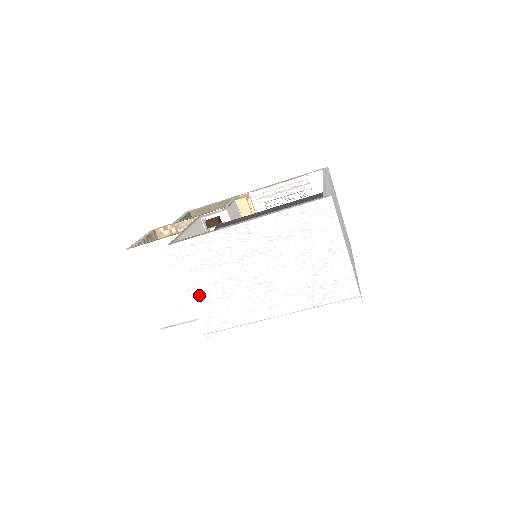
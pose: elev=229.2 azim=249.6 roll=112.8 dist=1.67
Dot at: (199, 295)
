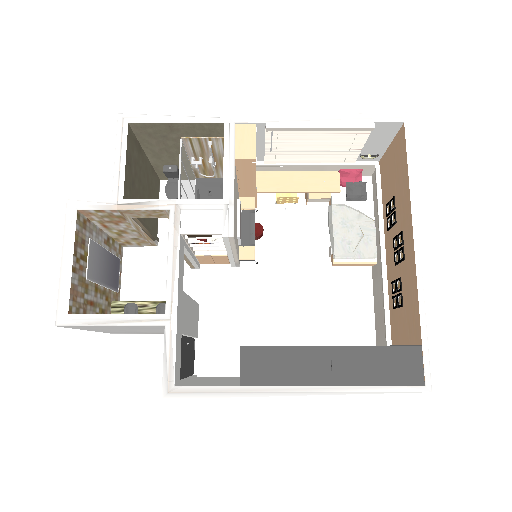
Dot at: occluded
